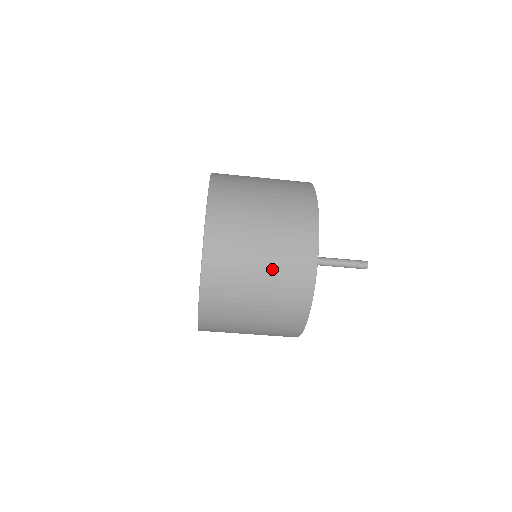
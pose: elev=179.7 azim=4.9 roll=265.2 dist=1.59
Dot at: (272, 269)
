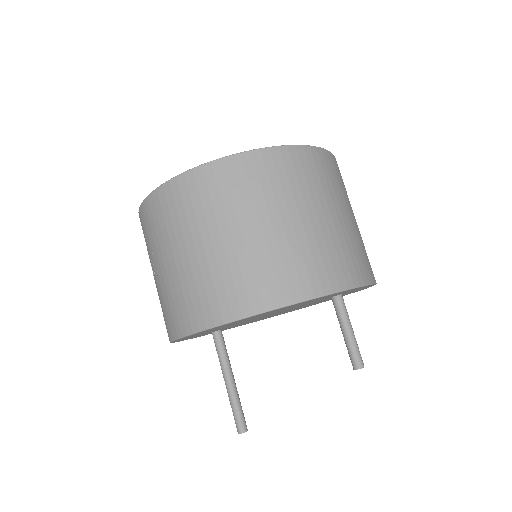
Dot at: (356, 230)
